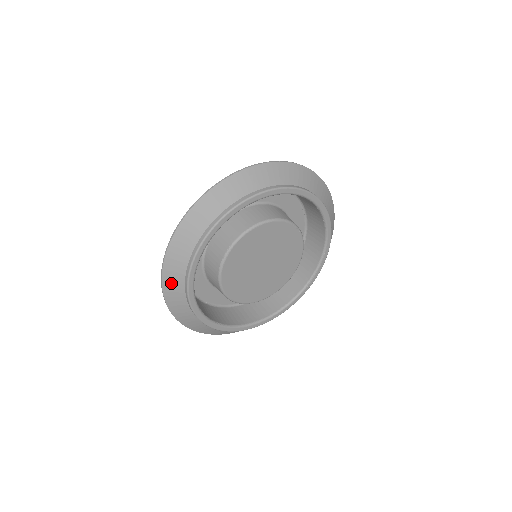
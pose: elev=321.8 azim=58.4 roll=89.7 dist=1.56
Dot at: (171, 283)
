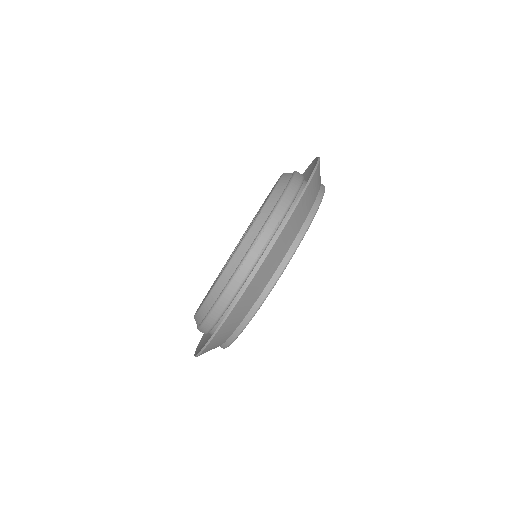
Dot at: (250, 295)
